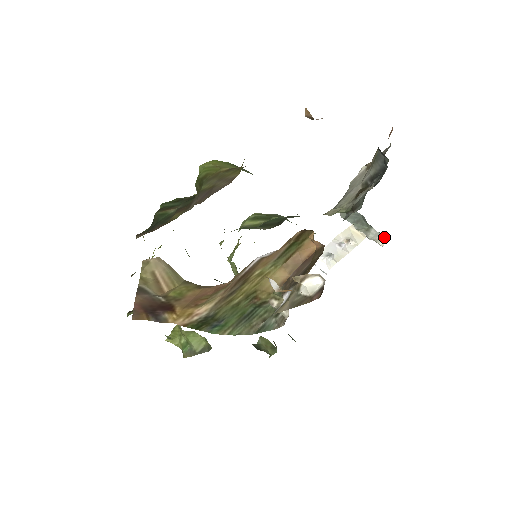
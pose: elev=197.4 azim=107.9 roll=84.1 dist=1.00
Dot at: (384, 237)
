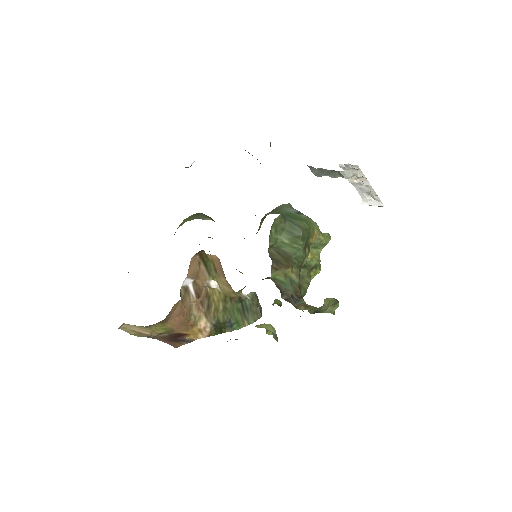
Dot at: (356, 170)
